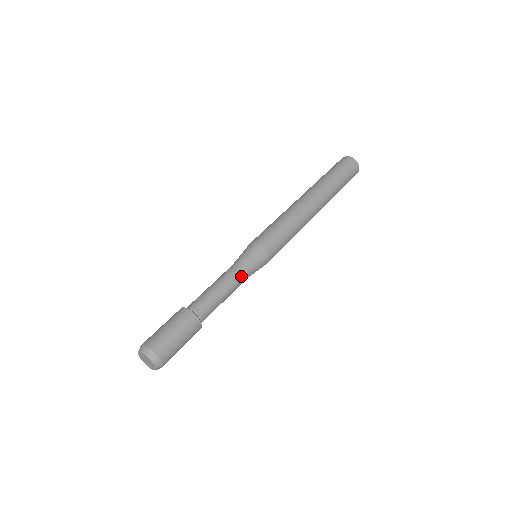
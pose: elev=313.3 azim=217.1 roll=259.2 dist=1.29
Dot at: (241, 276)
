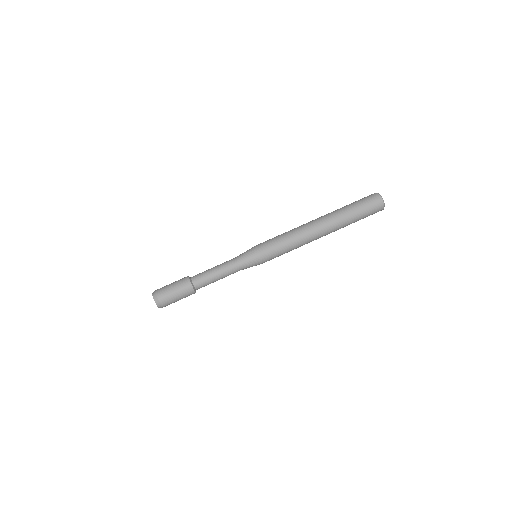
Dot at: occluded
